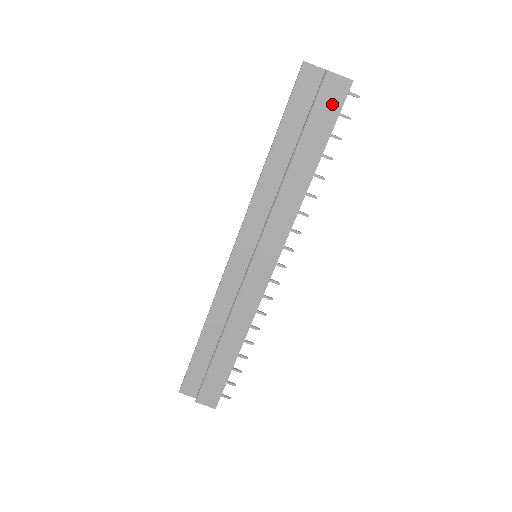
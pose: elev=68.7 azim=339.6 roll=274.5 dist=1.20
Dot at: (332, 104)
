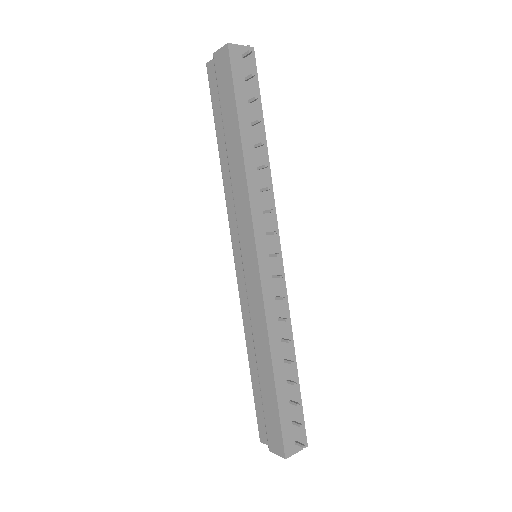
Dot at: (225, 75)
